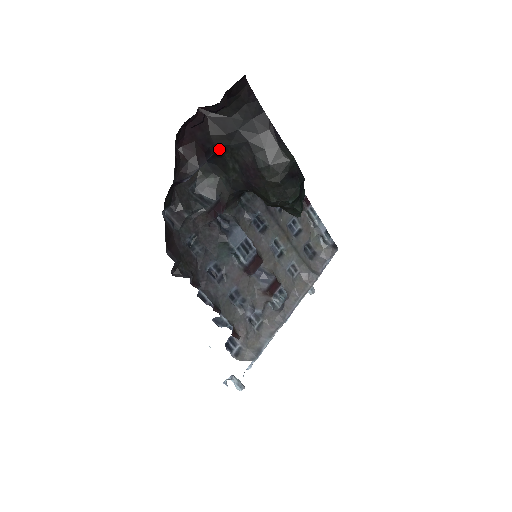
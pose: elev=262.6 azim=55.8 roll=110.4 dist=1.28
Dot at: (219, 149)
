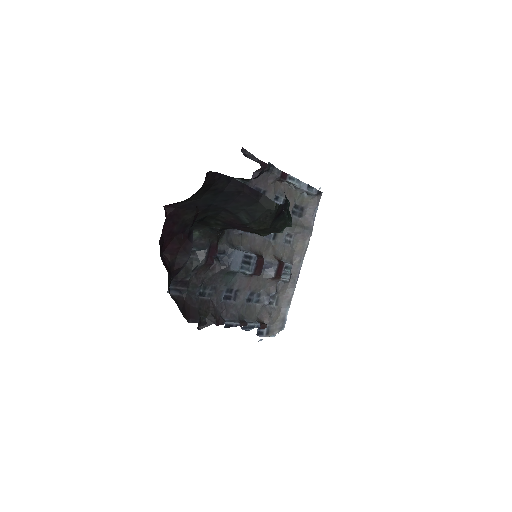
Dot at: (197, 221)
